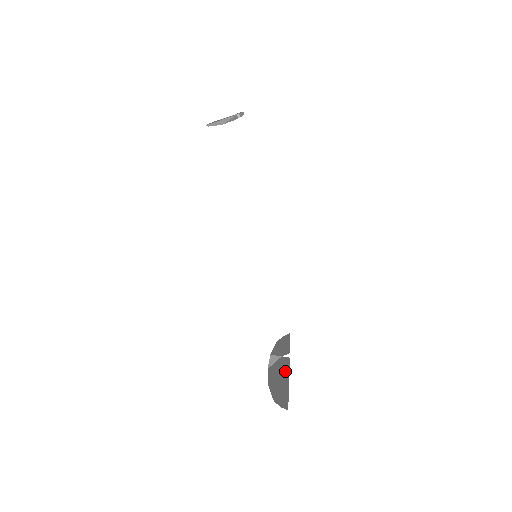
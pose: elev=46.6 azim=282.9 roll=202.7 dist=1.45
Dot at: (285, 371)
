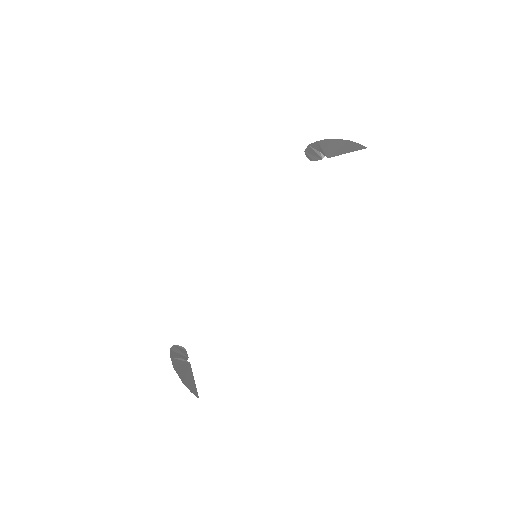
Dot at: (189, 369)
